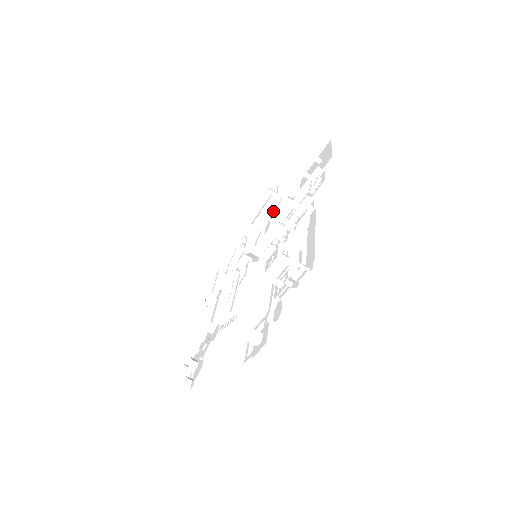
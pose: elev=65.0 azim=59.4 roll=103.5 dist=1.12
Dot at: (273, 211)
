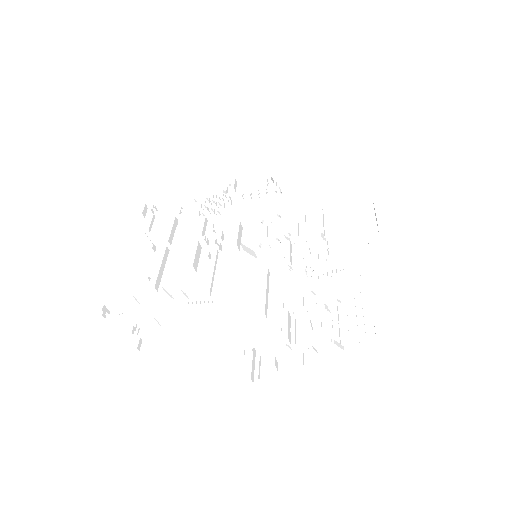
Dot at: (278, 215)
